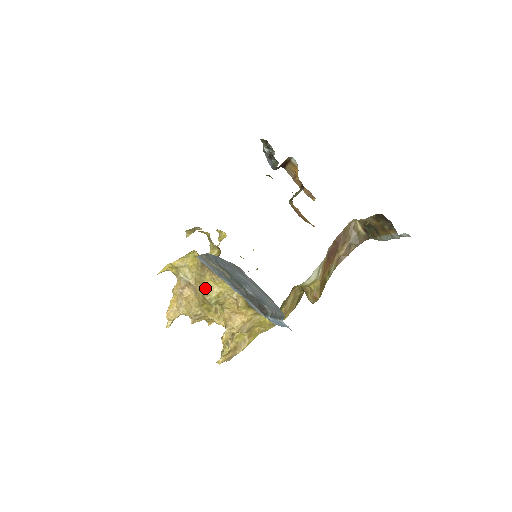
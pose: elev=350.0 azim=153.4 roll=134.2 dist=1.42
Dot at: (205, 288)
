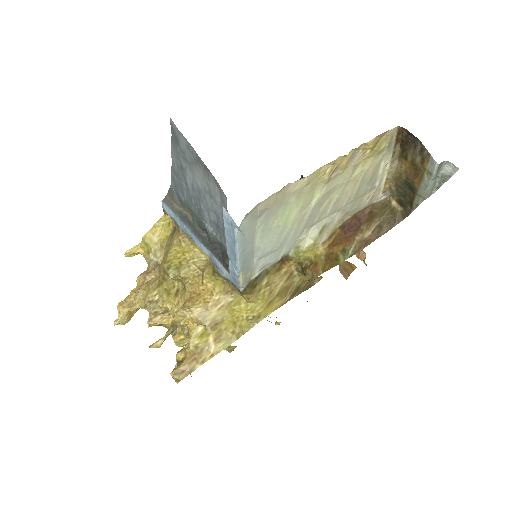
Dot at: (167, 255)
